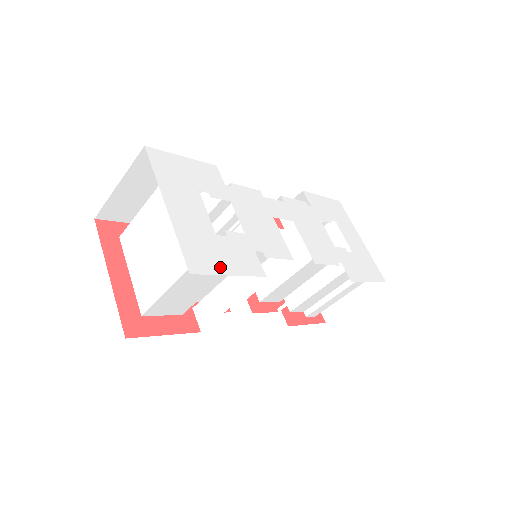
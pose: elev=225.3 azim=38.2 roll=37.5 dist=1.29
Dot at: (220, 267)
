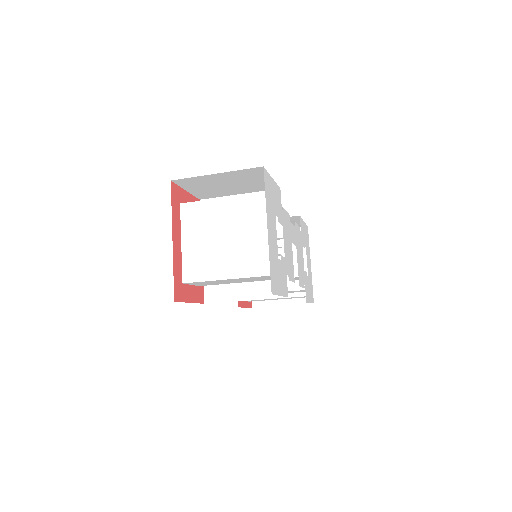
Dot at: (278, 288)
